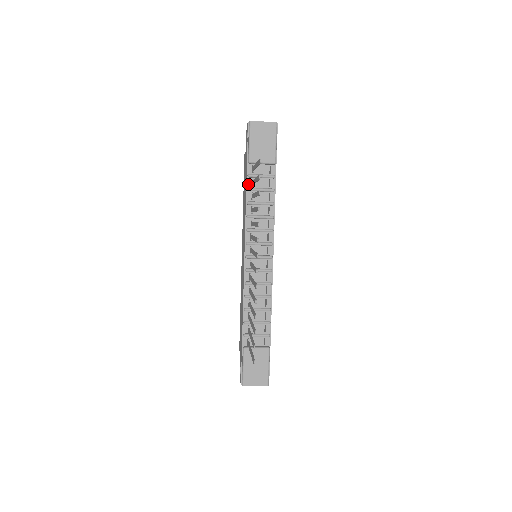
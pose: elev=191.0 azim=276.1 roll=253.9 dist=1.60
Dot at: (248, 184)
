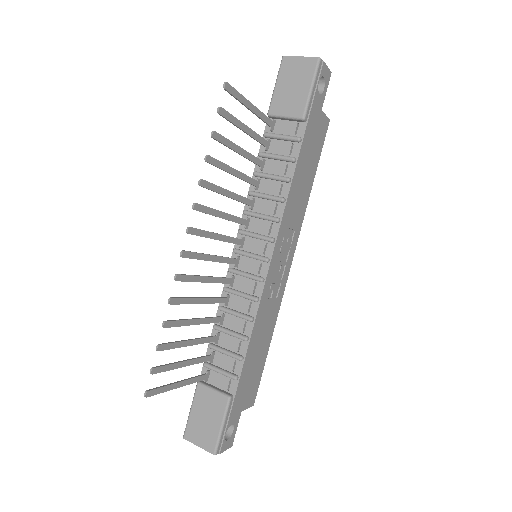
Dot at: (262, 147)
